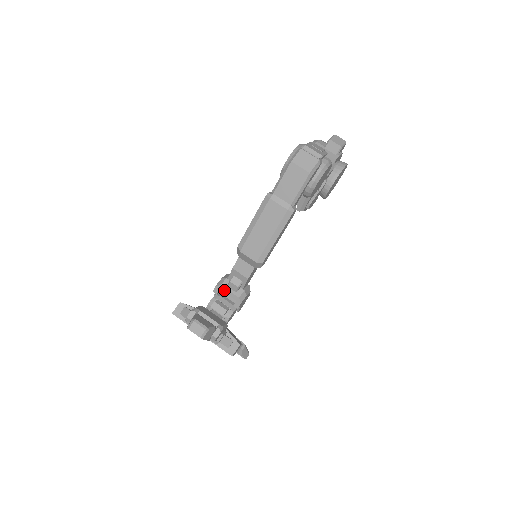
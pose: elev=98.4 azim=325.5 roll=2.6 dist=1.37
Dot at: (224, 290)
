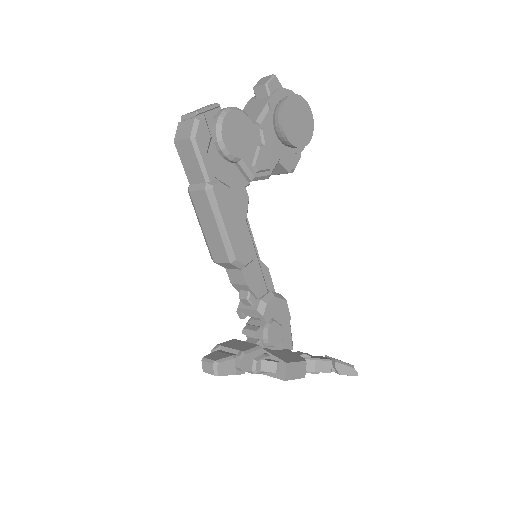
Dot at: (243, 311)
